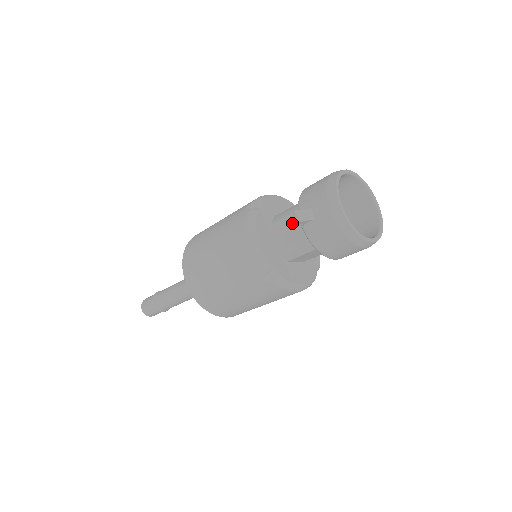
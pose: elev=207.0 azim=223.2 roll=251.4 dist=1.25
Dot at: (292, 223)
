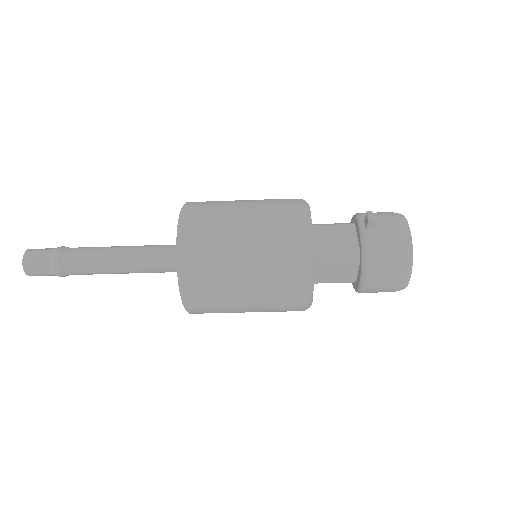
Dot at: (339, 231)
